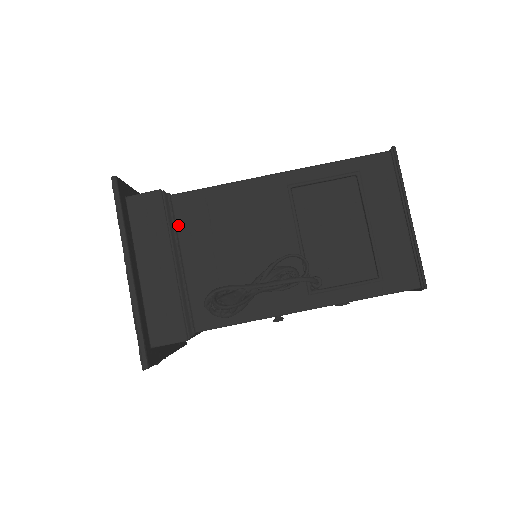
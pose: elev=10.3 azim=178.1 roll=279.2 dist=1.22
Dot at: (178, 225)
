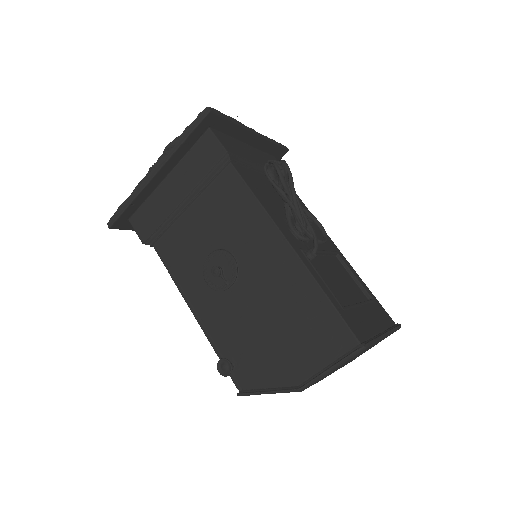
Dot at: occluded
